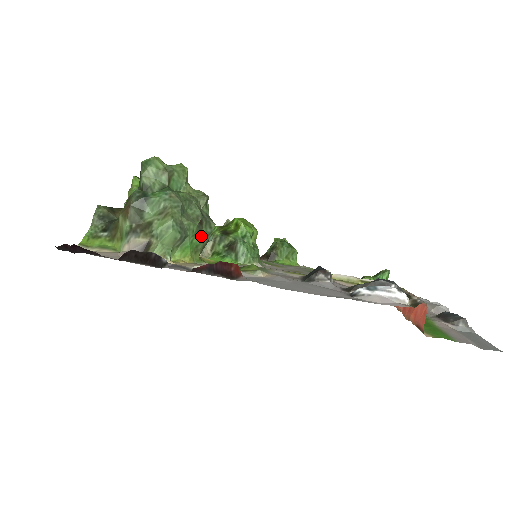
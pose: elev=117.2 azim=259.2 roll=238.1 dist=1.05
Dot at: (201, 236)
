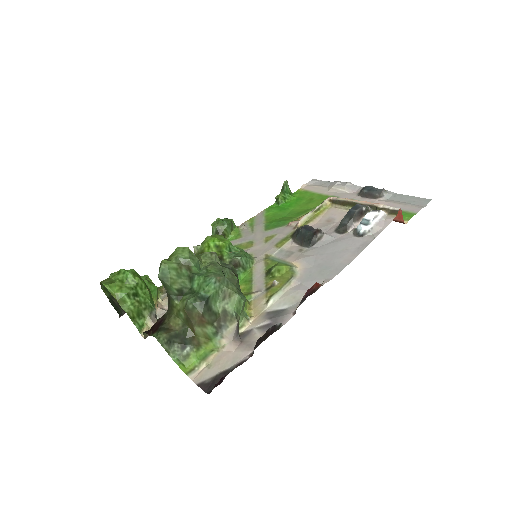
Dot at: occluded
